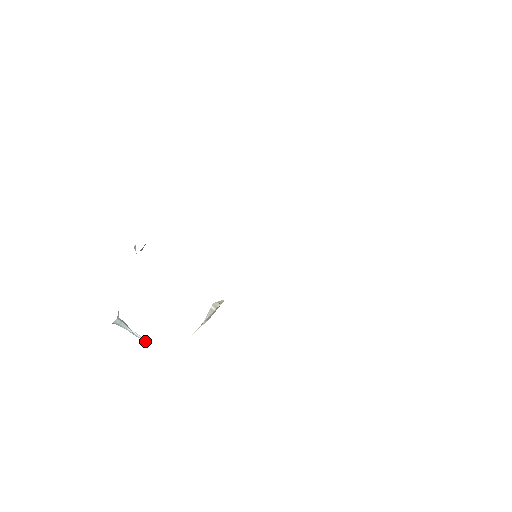
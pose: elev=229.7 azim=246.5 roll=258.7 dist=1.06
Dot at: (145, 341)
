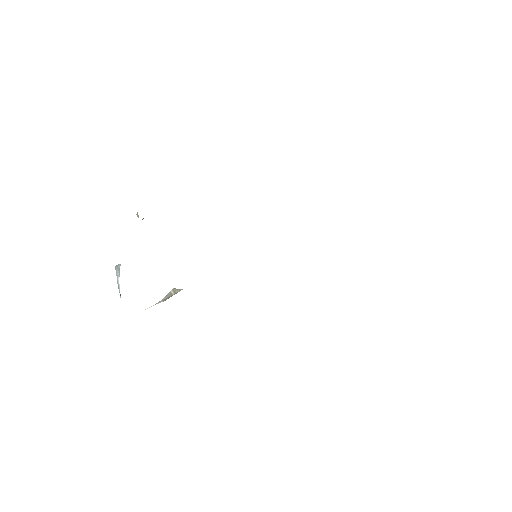
Dot at: (120, 295)
